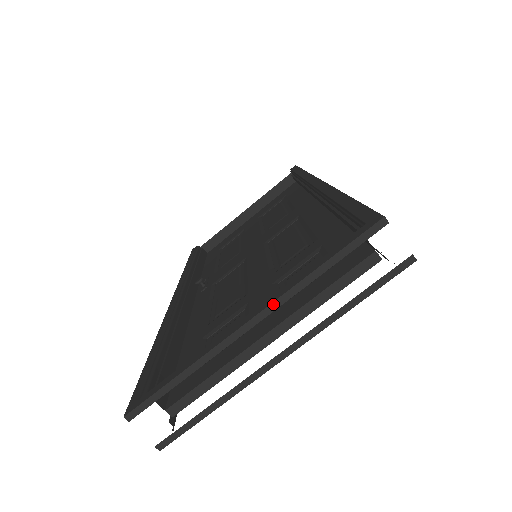
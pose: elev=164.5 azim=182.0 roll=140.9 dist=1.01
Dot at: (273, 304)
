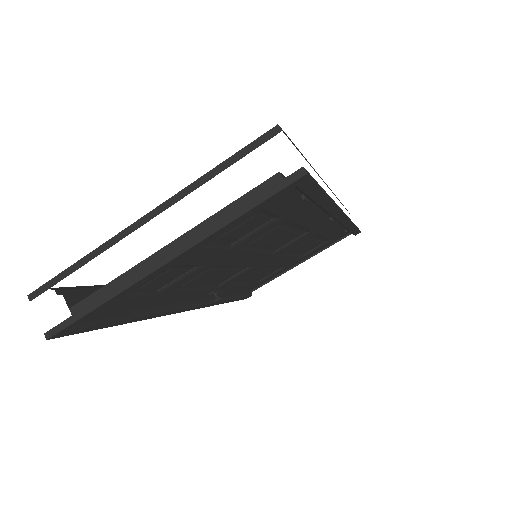
Dot at: (166, 202)
